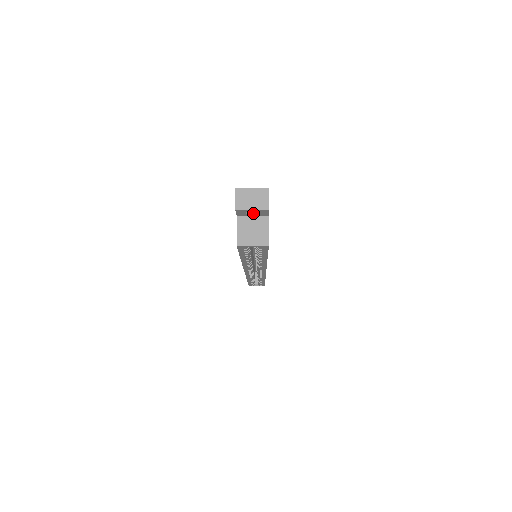
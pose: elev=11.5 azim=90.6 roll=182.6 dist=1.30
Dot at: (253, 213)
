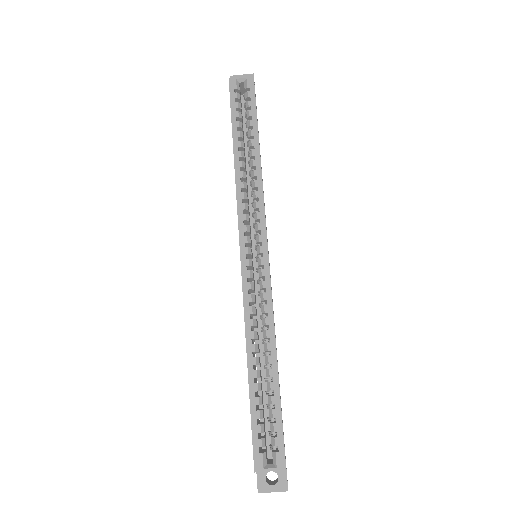
Dot at: occluded
